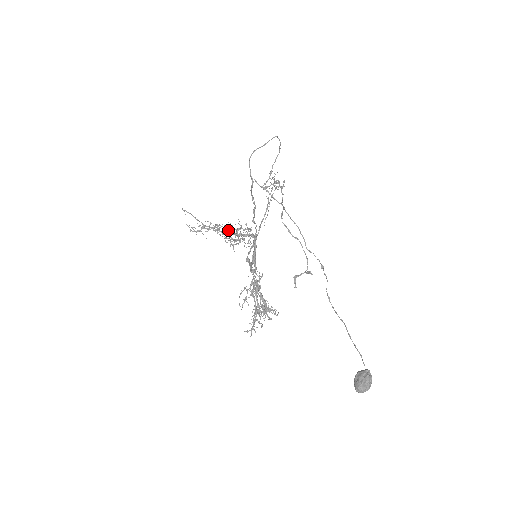
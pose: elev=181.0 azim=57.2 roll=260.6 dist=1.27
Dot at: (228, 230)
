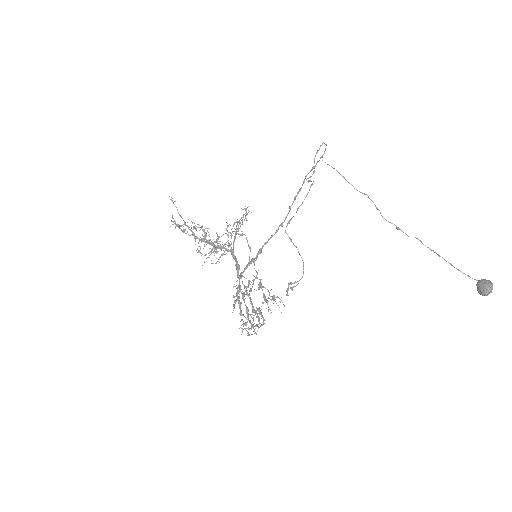
Dot at: (203, 238)
